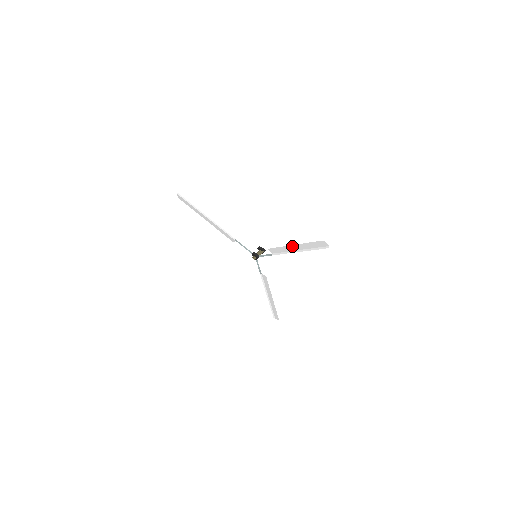
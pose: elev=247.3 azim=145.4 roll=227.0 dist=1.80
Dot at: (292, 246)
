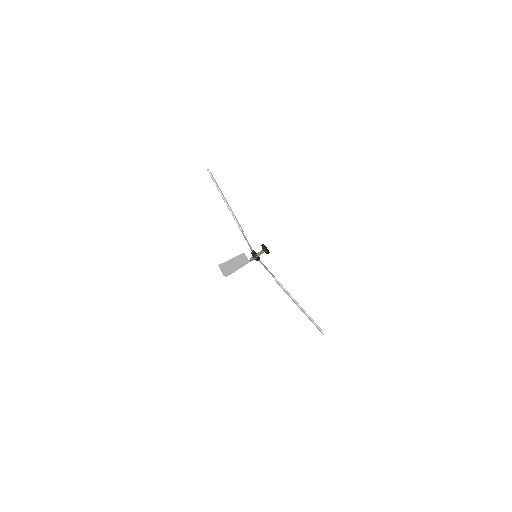
Dot at: (235, 259)
